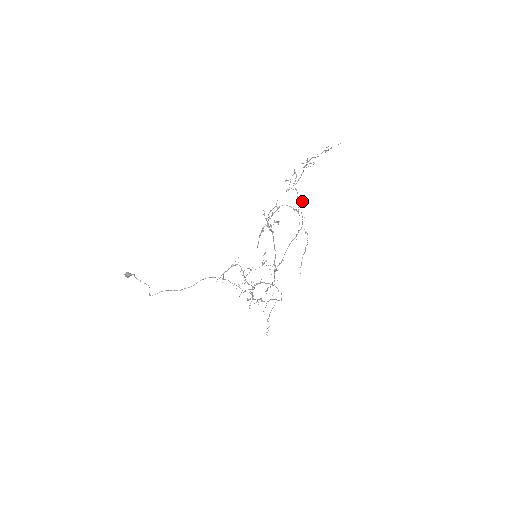
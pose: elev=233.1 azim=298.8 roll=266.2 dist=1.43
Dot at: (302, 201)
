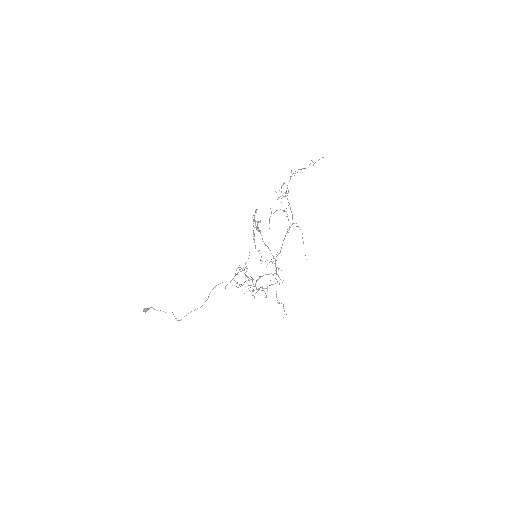
Dot at: occluded
